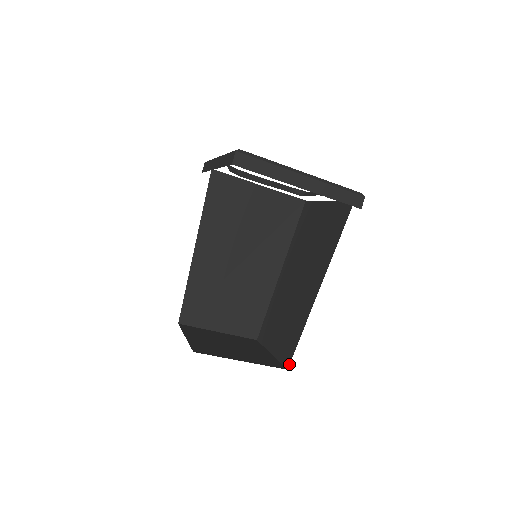
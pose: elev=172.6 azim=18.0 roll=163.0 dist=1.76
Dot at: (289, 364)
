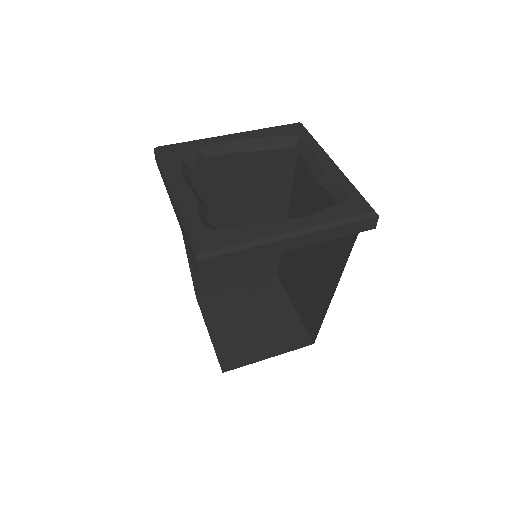
Dot at: (314, 341)
